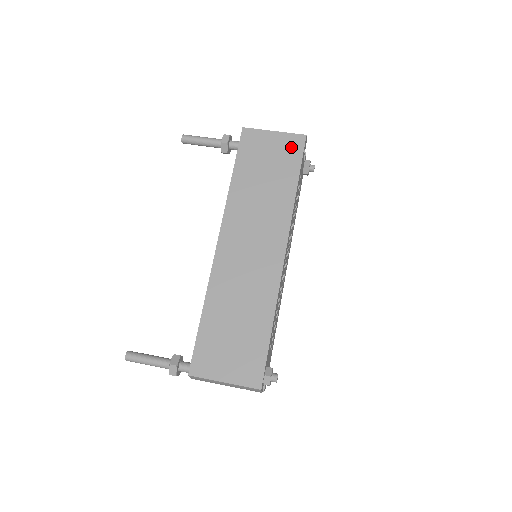
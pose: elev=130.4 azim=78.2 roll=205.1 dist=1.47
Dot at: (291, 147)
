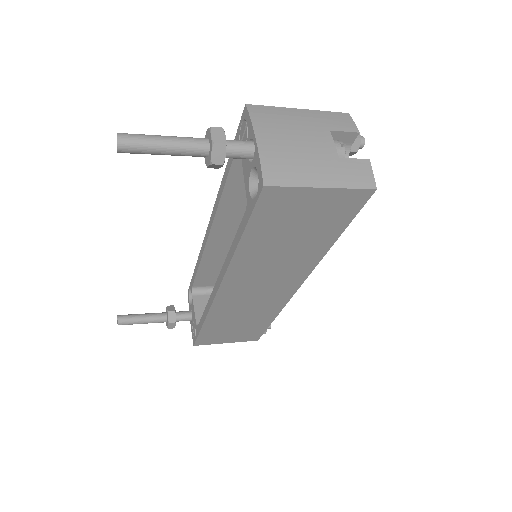
Dot at: occluded
